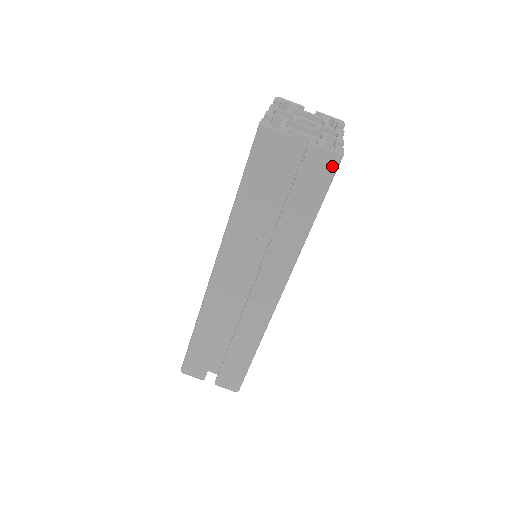
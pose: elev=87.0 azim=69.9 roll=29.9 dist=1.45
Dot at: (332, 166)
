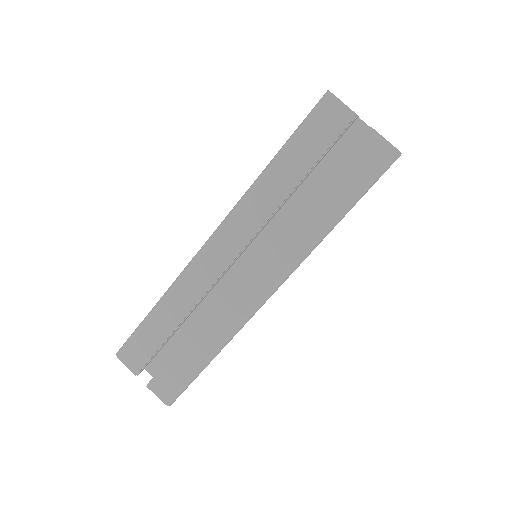
Dot at: (386, 160)
